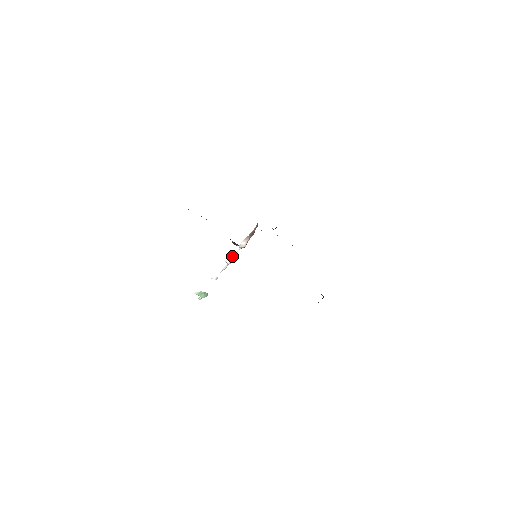
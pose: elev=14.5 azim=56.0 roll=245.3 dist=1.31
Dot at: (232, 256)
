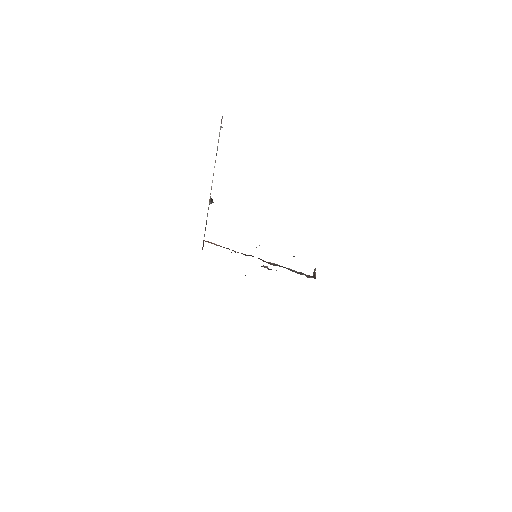
Dot at: occluded
